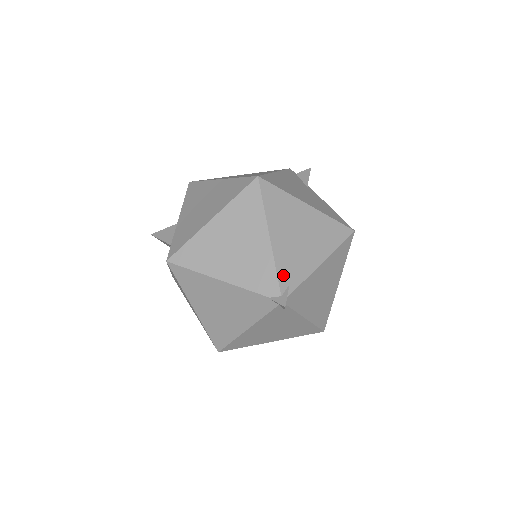
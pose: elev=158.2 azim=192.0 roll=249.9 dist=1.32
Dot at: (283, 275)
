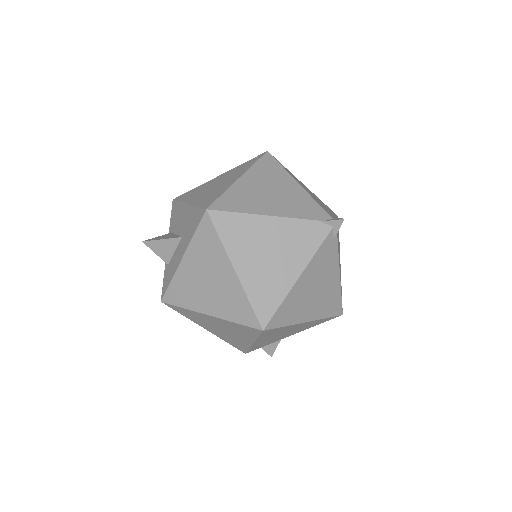
Dot at: (323, 208)
